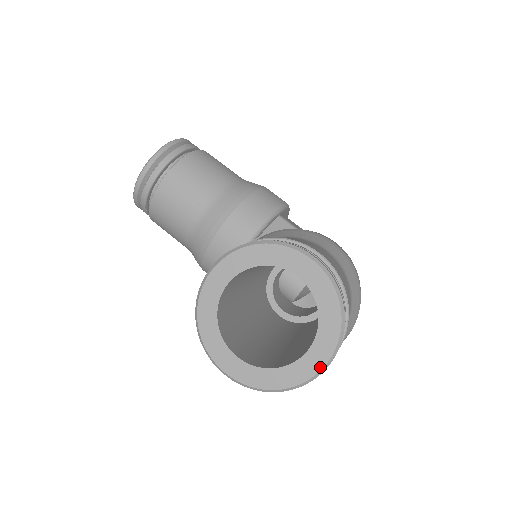
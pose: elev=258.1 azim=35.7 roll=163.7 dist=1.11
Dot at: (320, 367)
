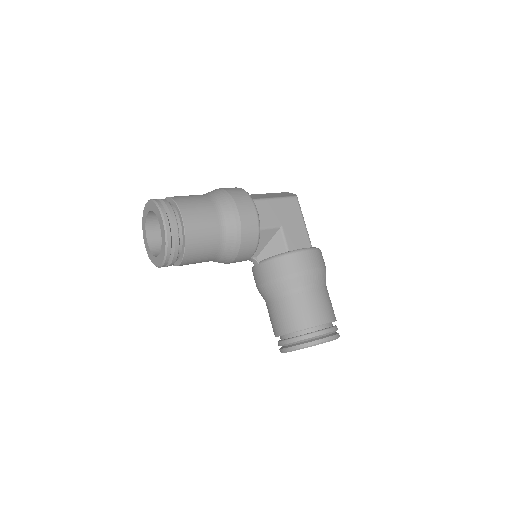
Dot at: occluded
